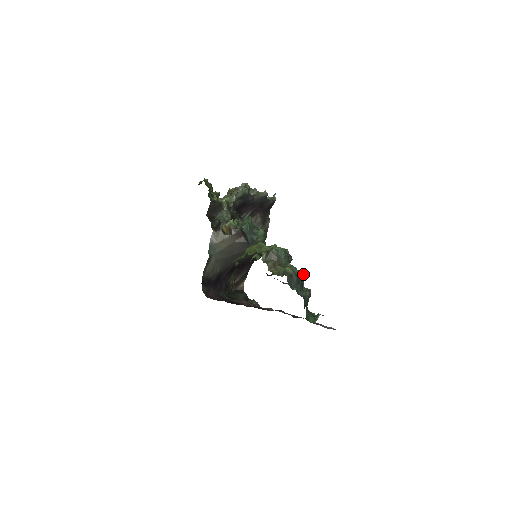
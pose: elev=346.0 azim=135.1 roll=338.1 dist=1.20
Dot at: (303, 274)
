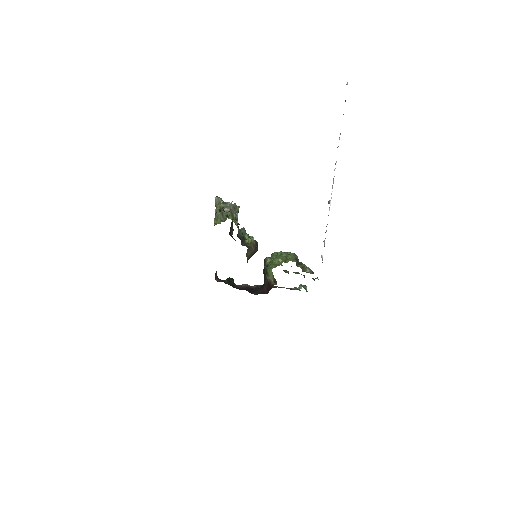
Dot at: occluded
